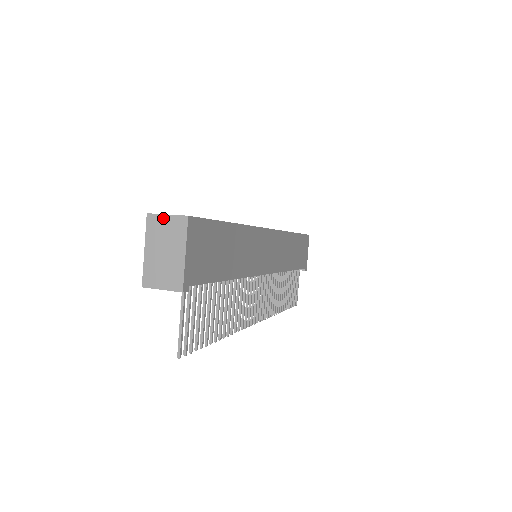
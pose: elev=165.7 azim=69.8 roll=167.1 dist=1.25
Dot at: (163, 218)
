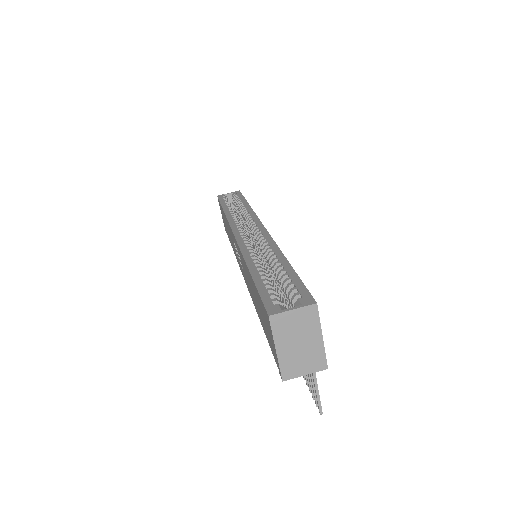
Dot at: (289, 314)
